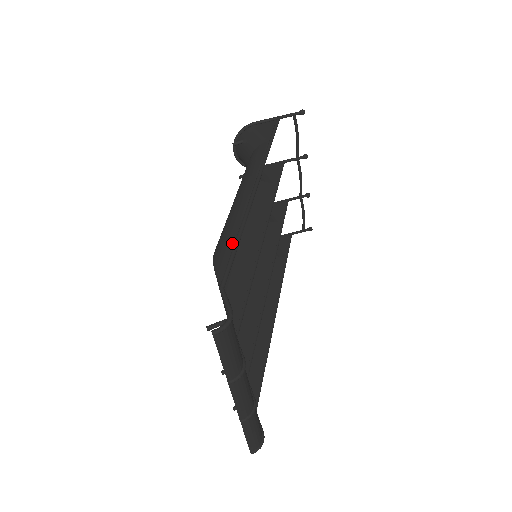
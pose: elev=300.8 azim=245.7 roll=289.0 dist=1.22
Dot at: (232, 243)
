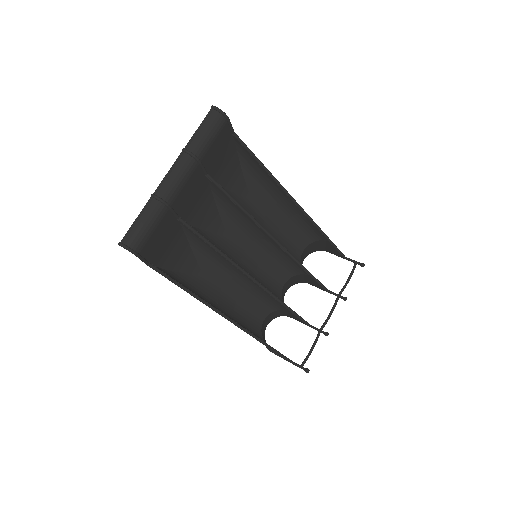
Dot at: (257, 164)
